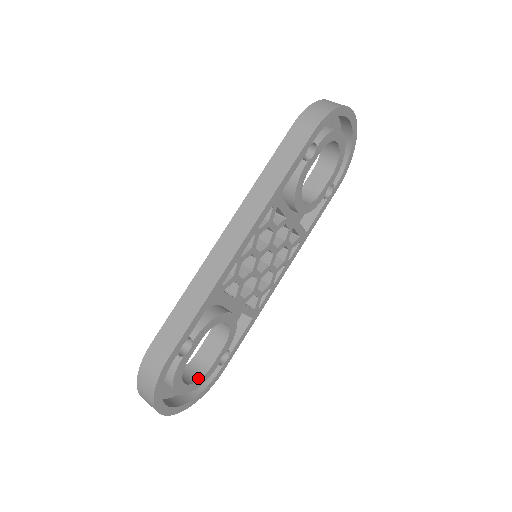
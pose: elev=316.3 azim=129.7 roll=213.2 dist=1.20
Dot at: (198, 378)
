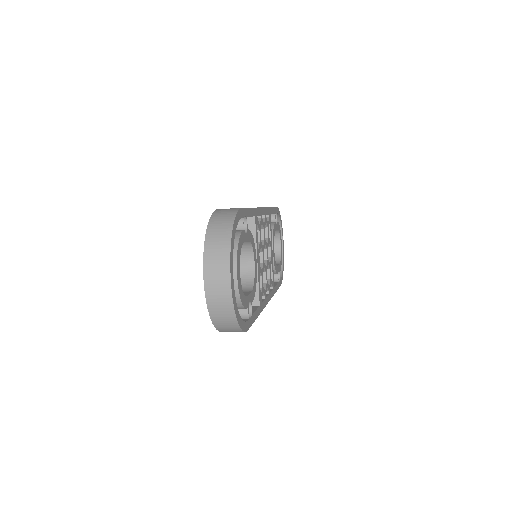
Dot at: occluded
